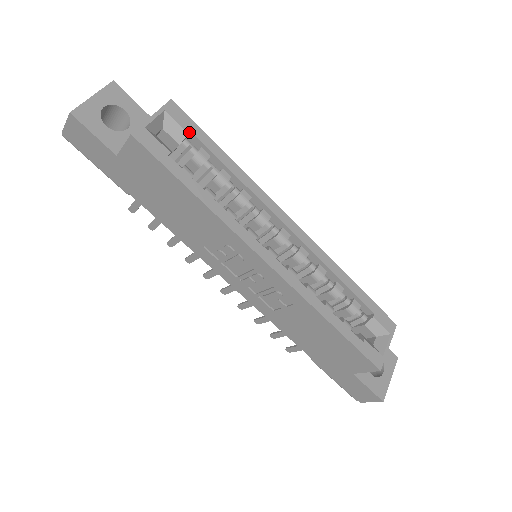
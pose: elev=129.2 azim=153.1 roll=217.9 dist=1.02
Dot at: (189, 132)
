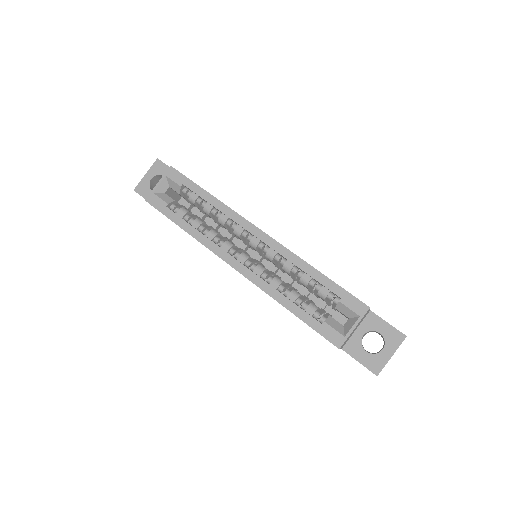
Dot at: (181, 185)
